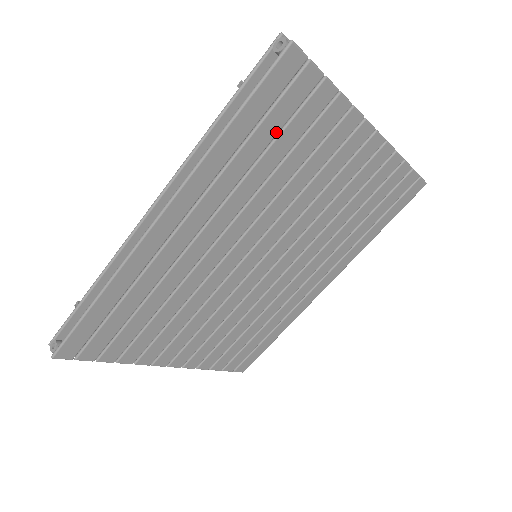
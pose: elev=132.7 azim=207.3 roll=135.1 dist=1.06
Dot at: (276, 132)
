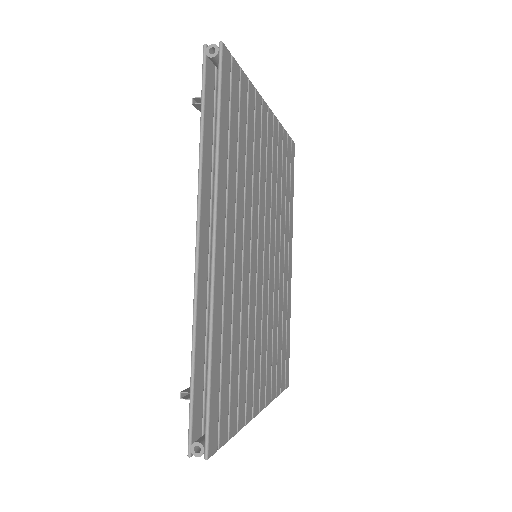
Dot at: (237, 124)
